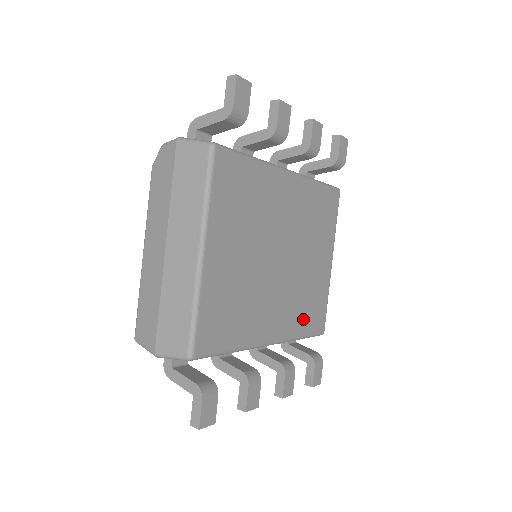
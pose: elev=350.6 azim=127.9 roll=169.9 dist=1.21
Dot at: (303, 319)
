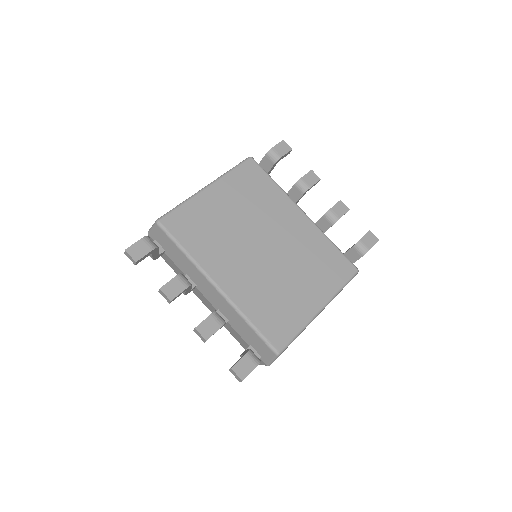
Dot at: (260, 310)
